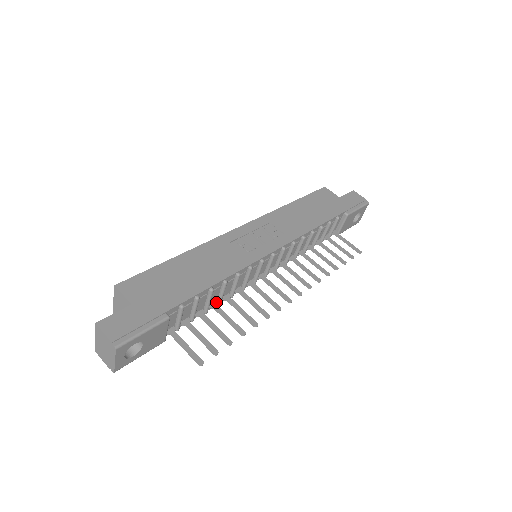
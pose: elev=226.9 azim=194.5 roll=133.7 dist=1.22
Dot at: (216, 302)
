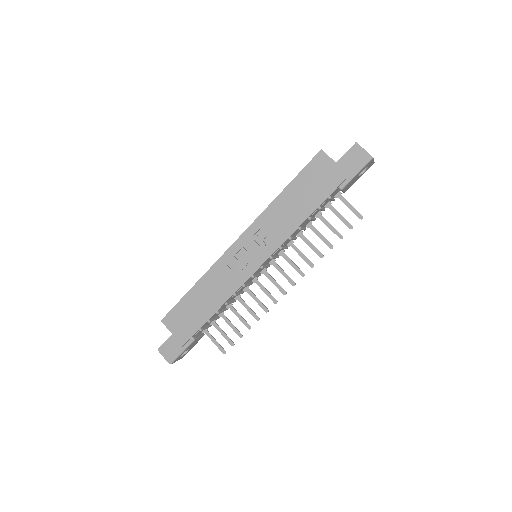
Dot at: (231, 303)
